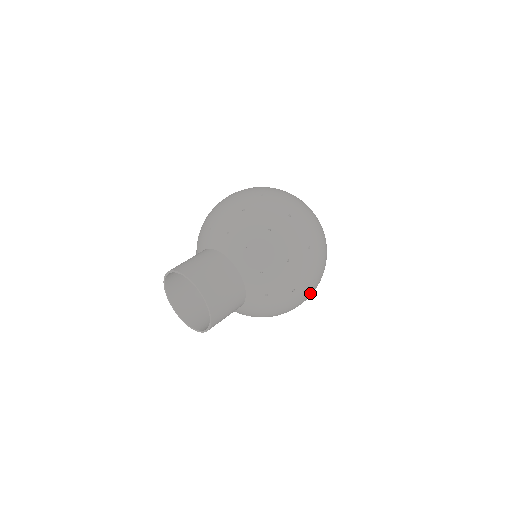
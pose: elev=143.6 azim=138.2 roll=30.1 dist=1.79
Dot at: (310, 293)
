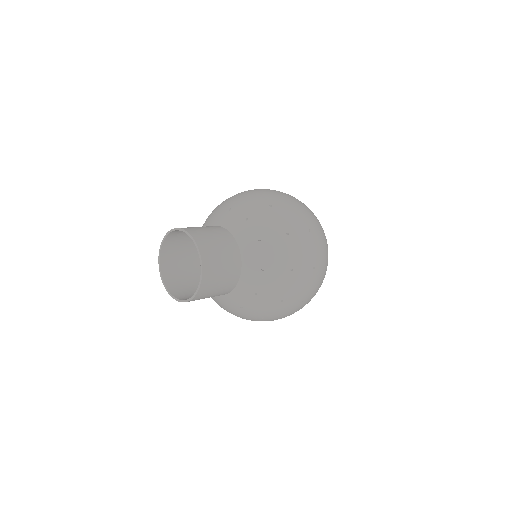
Dot at: (302, 216)
